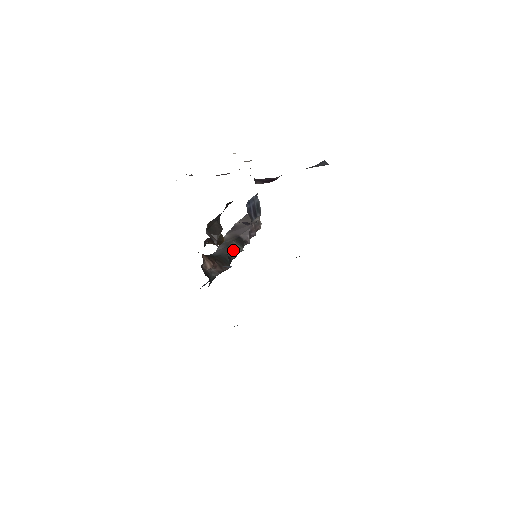
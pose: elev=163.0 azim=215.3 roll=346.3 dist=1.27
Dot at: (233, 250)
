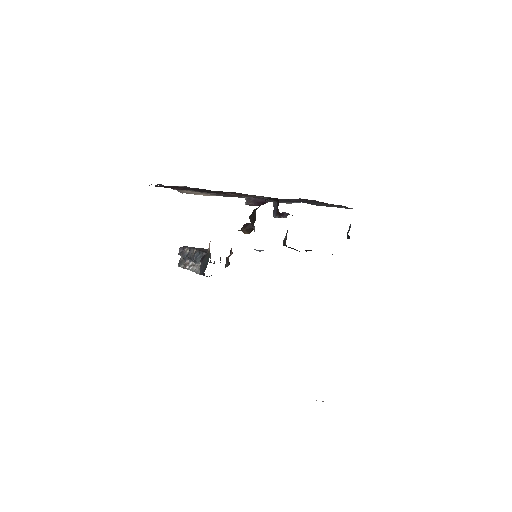
Dot at: occluded
